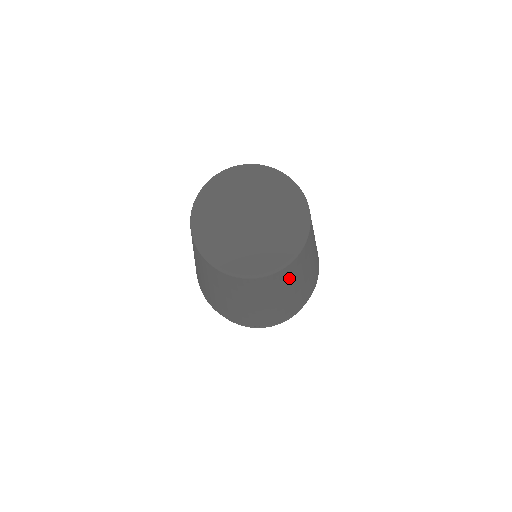
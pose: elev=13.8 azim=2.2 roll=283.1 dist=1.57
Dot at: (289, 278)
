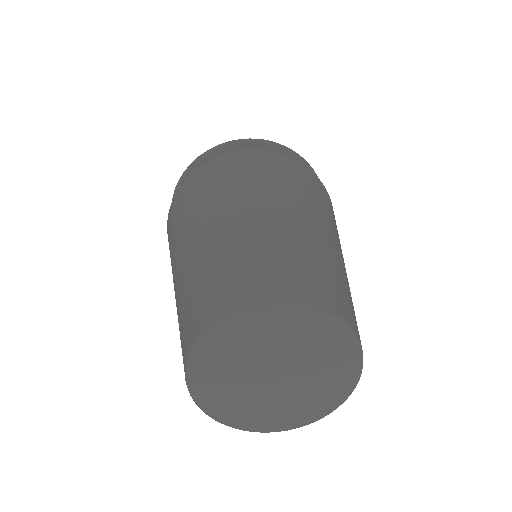
Dot at: occluded
